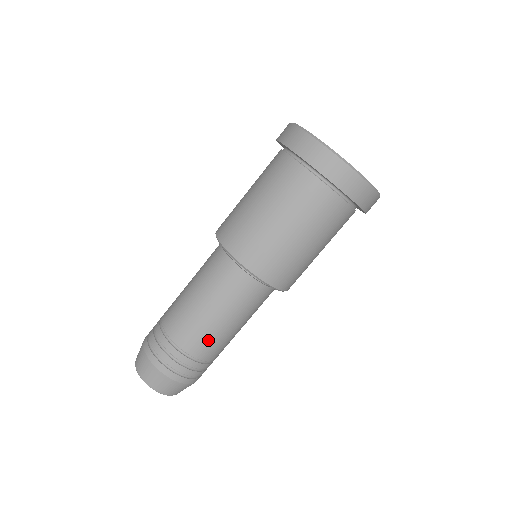
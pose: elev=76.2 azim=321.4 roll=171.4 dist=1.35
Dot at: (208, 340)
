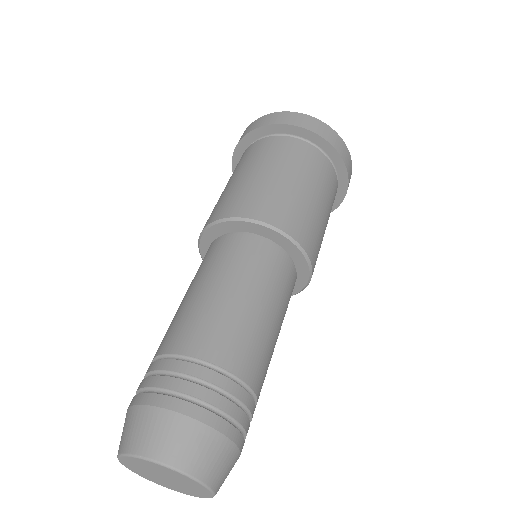
Dot at: (222, 328)
